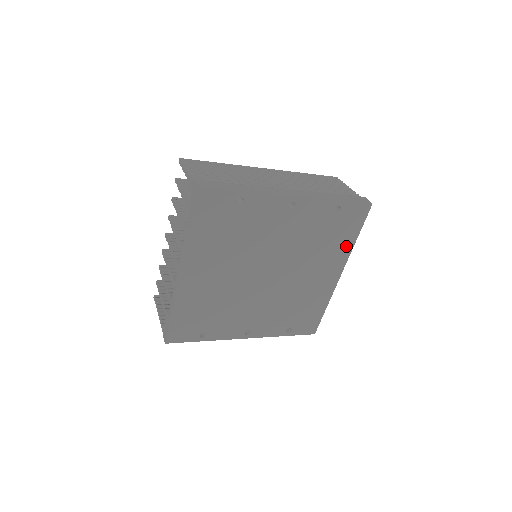
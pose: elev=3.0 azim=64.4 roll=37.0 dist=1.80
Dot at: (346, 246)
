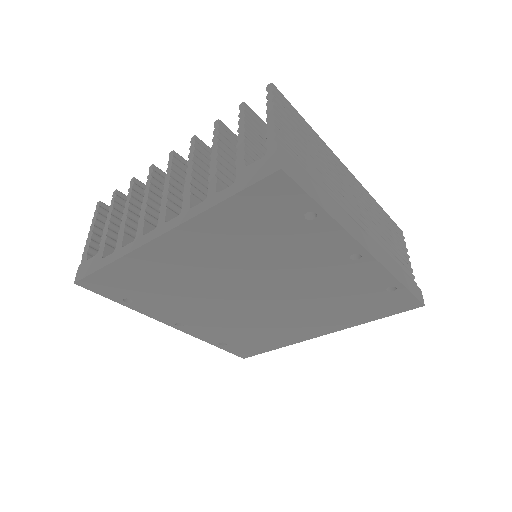
Dot at: (357, 319)
